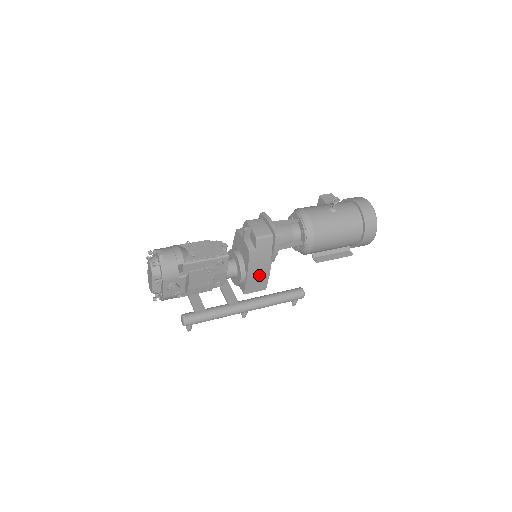
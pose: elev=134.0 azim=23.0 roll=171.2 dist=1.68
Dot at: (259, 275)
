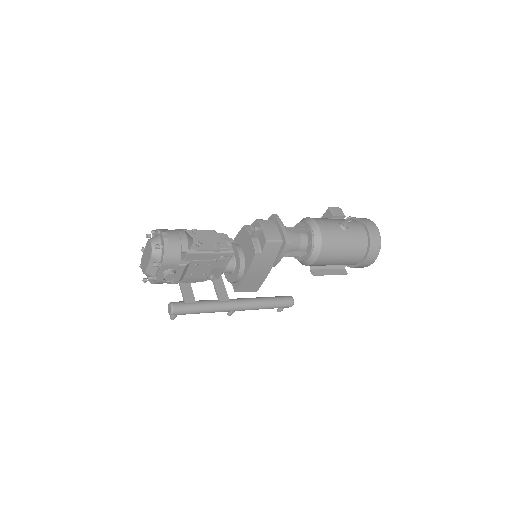
Dot at: (256, 277)
